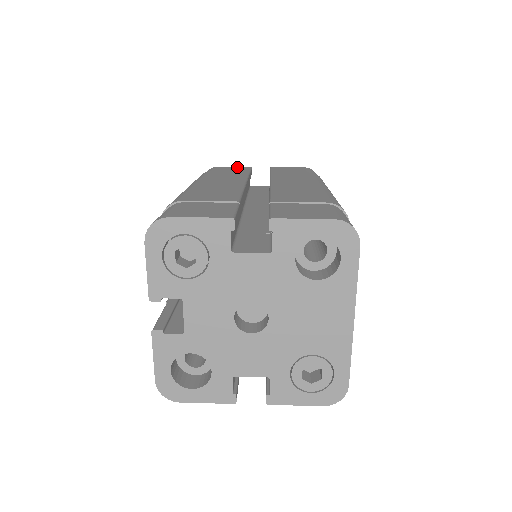
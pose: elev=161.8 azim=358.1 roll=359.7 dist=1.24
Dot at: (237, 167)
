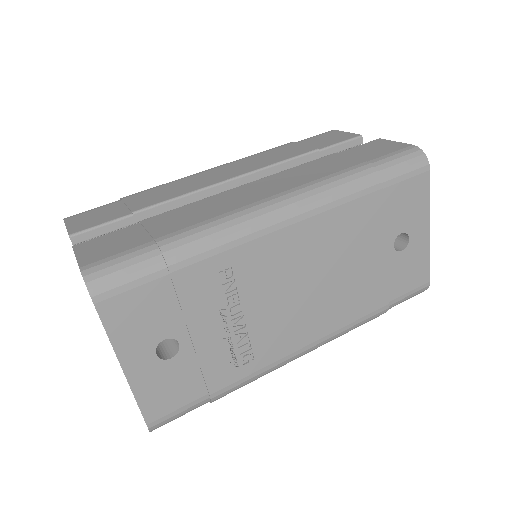
Dot at: (344, 134)
